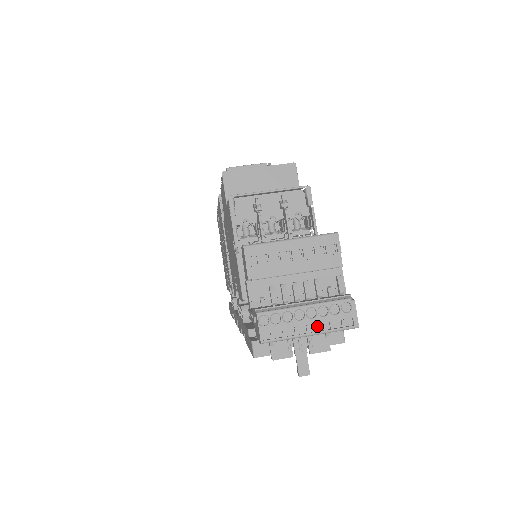
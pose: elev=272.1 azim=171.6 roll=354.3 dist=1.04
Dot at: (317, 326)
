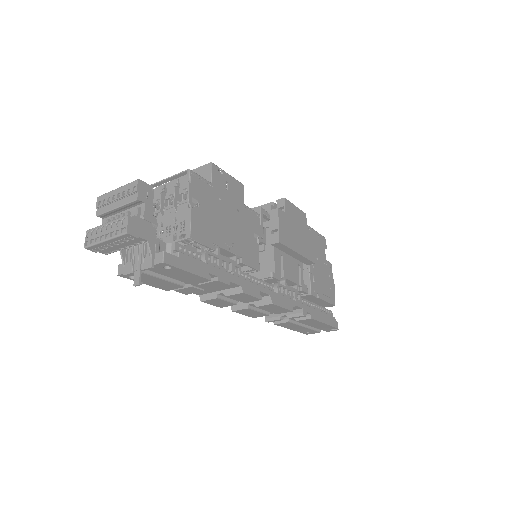
Dot at: (110, 235)
